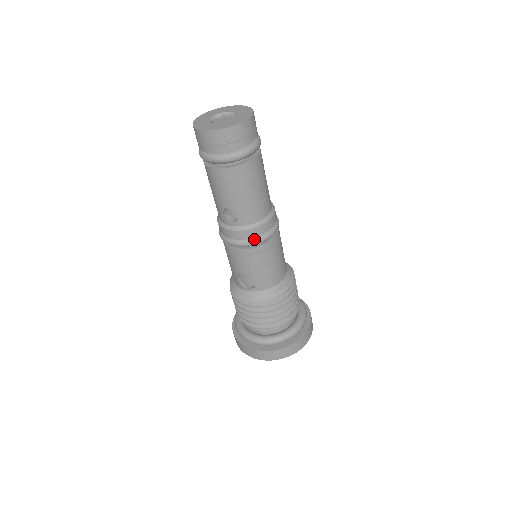
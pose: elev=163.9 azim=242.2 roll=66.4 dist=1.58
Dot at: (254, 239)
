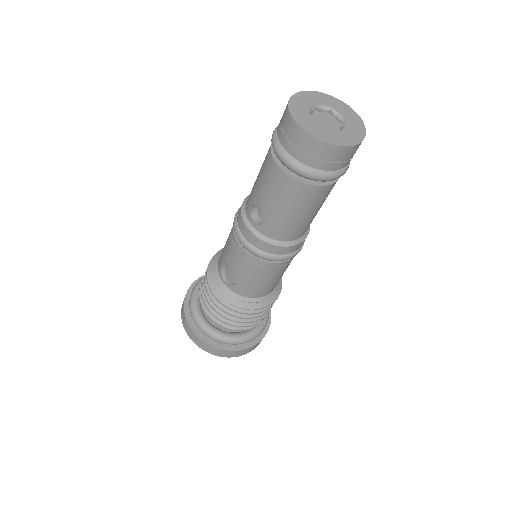
Dot at: (263, 252)
